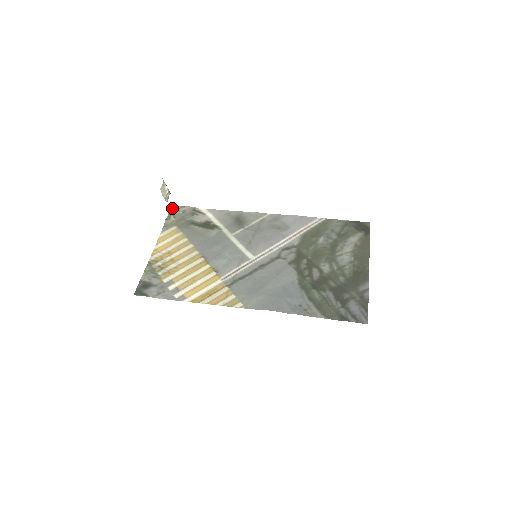
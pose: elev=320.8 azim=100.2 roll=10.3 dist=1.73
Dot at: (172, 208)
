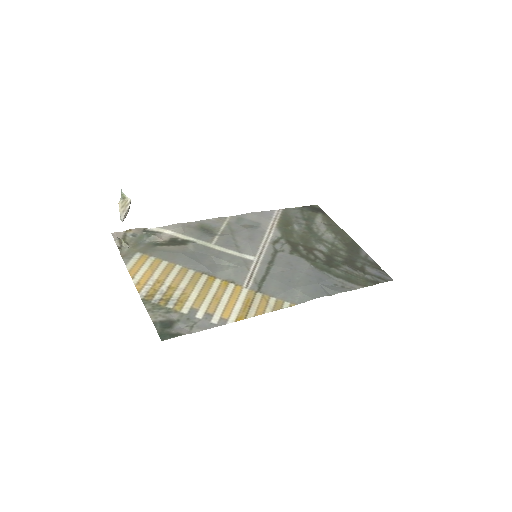
Dot at: (115, 235)
